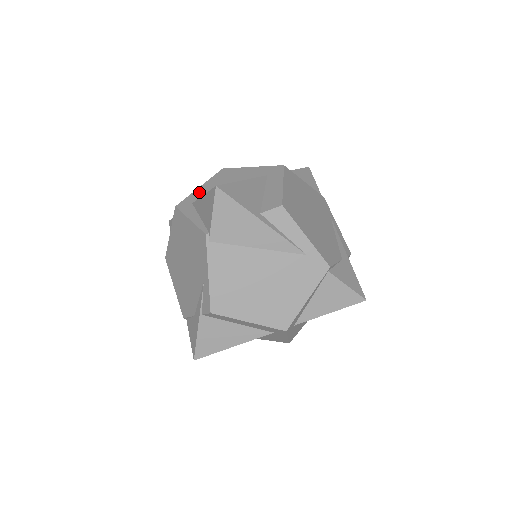
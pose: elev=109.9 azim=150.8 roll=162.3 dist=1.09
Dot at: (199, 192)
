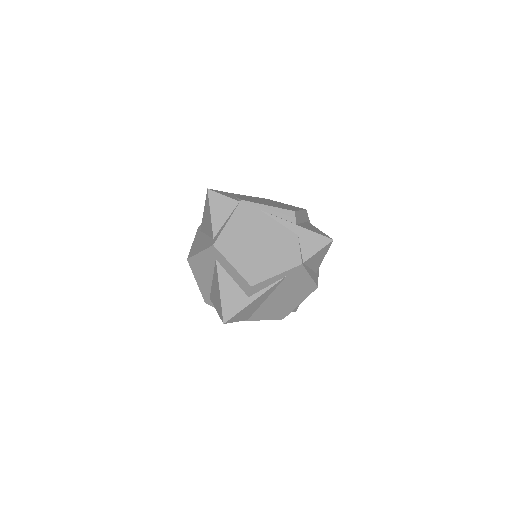
Dot at: (202, 287)
